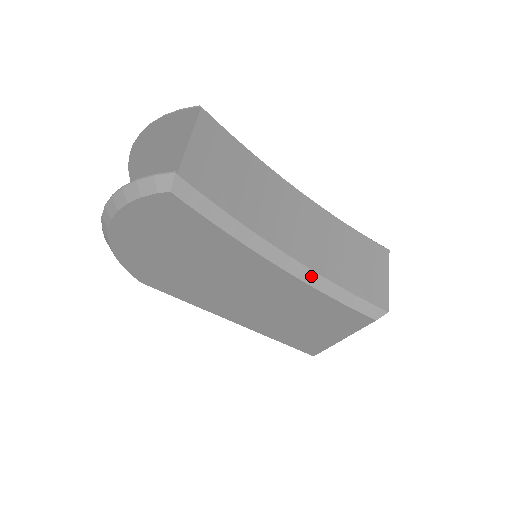
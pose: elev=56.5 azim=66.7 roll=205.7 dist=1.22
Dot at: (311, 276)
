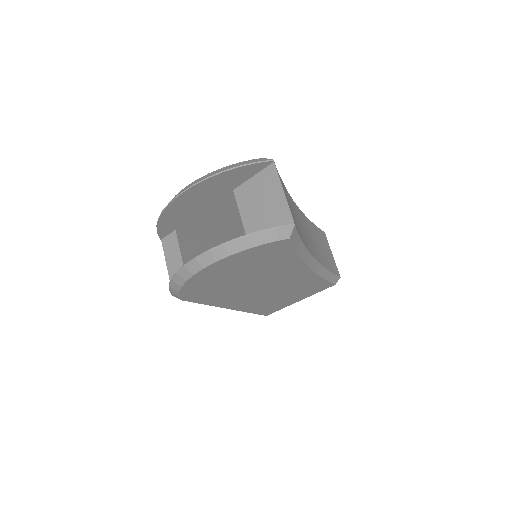
Dot at: (319, 268)
